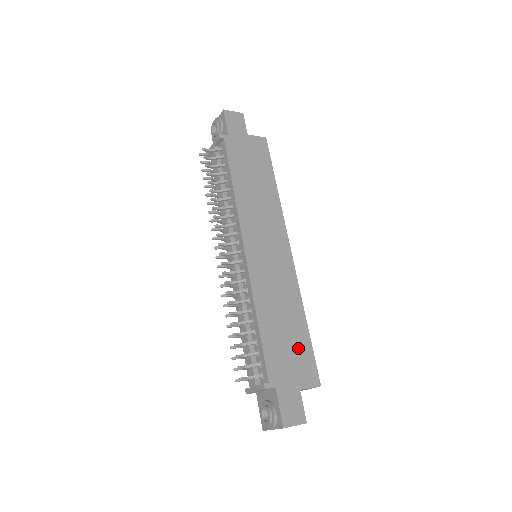
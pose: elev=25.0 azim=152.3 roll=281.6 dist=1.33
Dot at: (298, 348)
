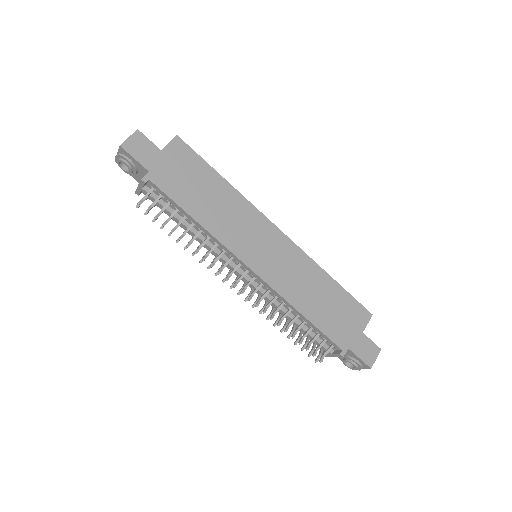
Dot at: (341, 305)
